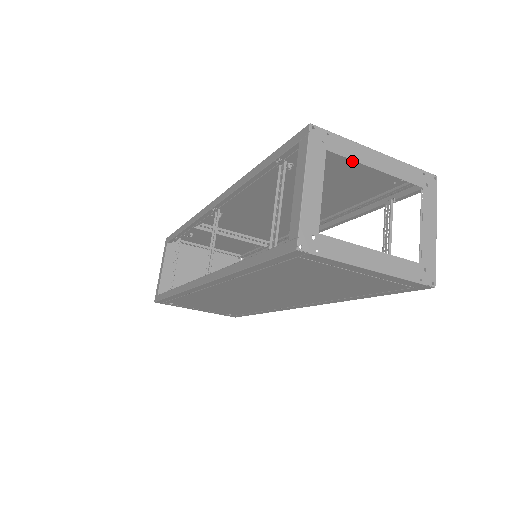
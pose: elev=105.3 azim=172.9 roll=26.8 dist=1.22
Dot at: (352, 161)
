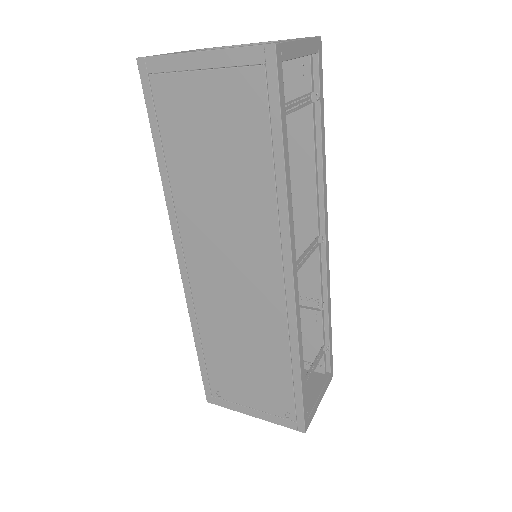
Dot at: occluded
